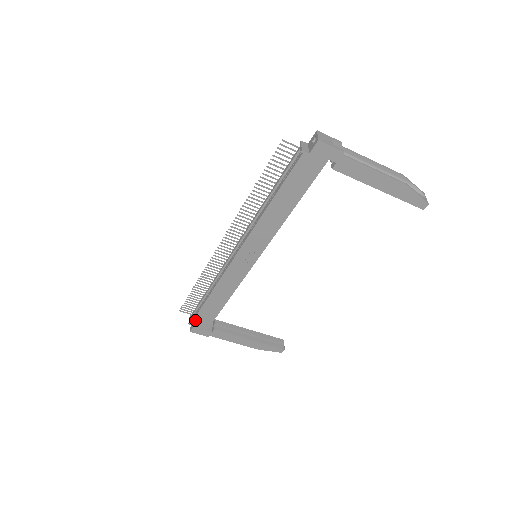
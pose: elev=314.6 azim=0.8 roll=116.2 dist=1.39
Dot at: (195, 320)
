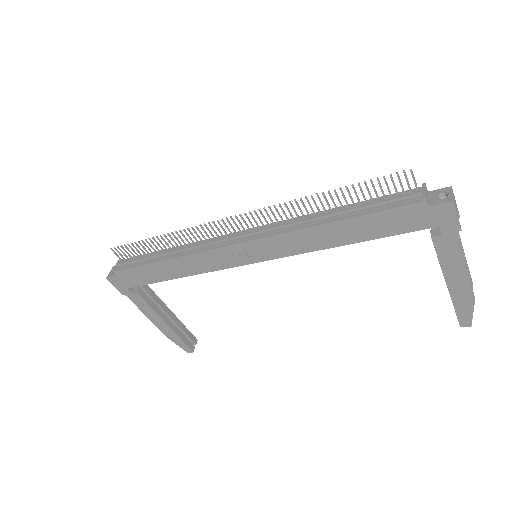
Dot at: (124, 271)
